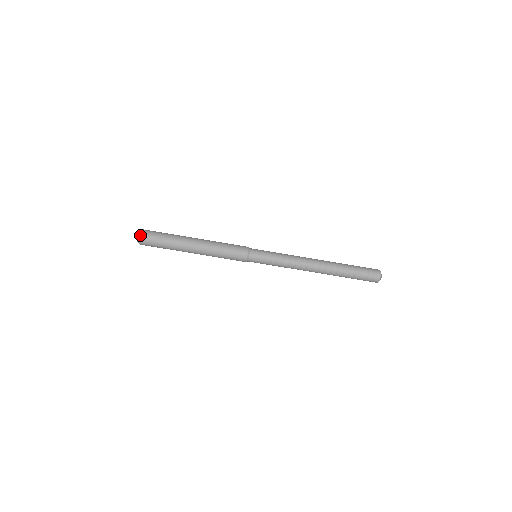
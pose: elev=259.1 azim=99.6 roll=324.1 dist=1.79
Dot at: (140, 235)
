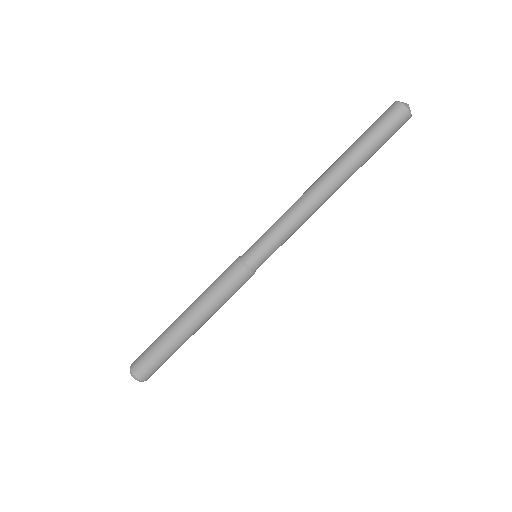
Dot at: (130, 368)
